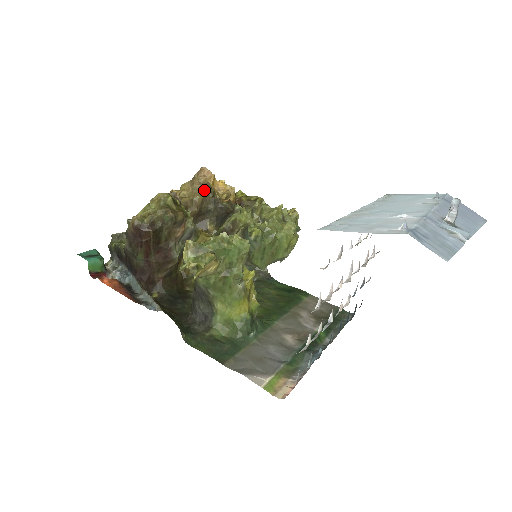
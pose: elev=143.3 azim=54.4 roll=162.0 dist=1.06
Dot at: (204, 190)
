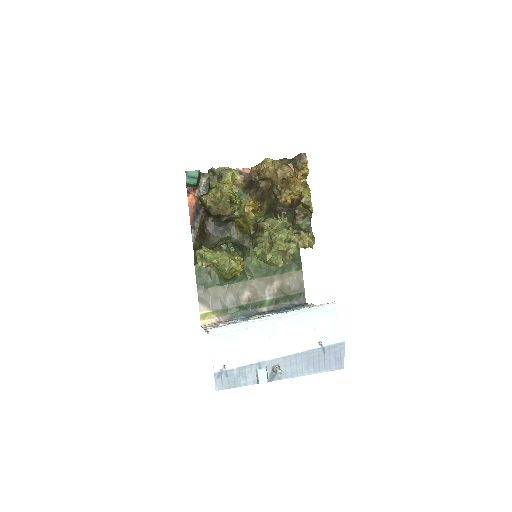
Dot at: (279, 181)
